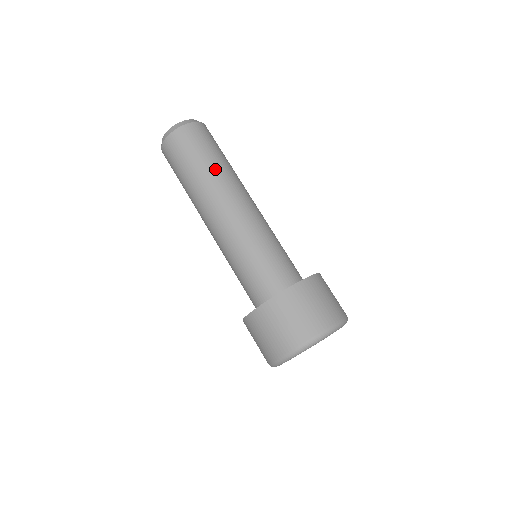
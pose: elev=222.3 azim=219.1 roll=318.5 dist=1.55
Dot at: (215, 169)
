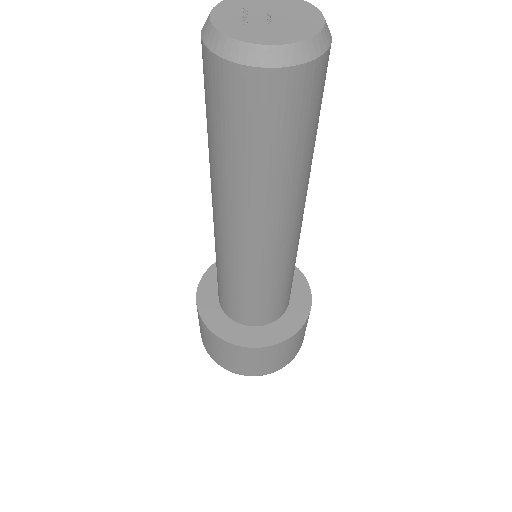
Dot at: (308, 166)
